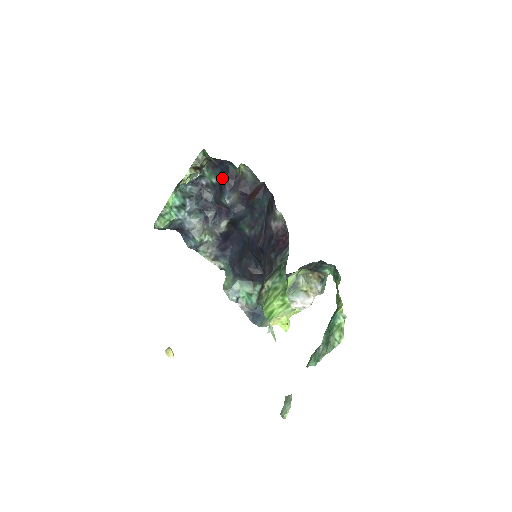
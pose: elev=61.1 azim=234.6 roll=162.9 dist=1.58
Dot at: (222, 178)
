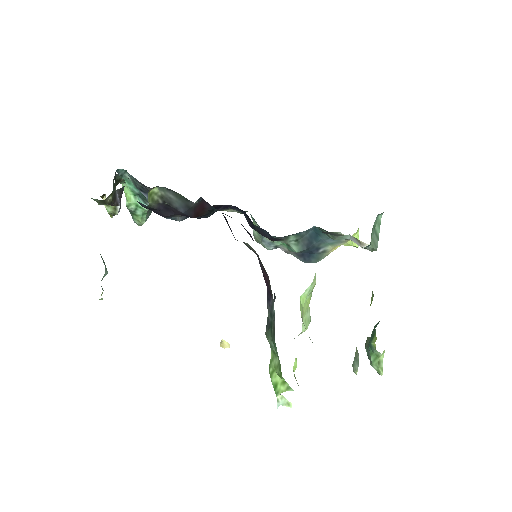
Dot at: occluded
